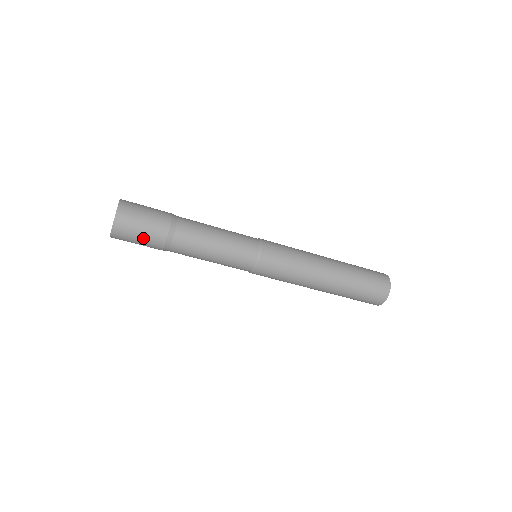
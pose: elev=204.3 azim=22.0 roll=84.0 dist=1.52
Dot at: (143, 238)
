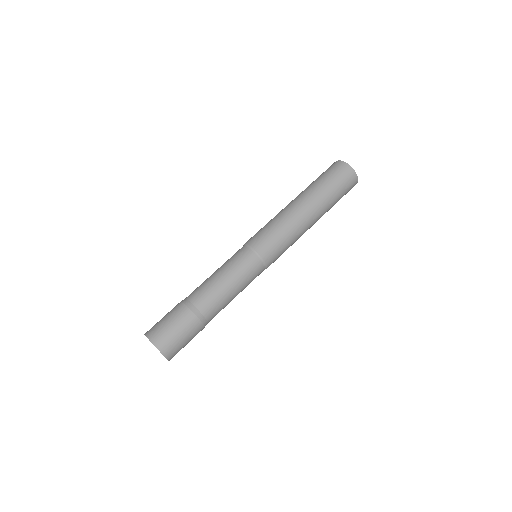
Dot at: (185, 335)
